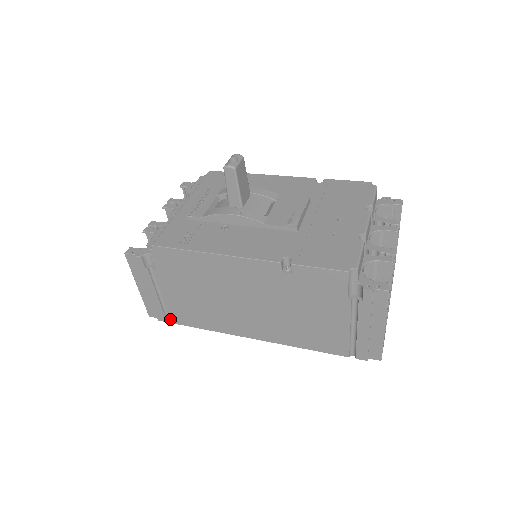
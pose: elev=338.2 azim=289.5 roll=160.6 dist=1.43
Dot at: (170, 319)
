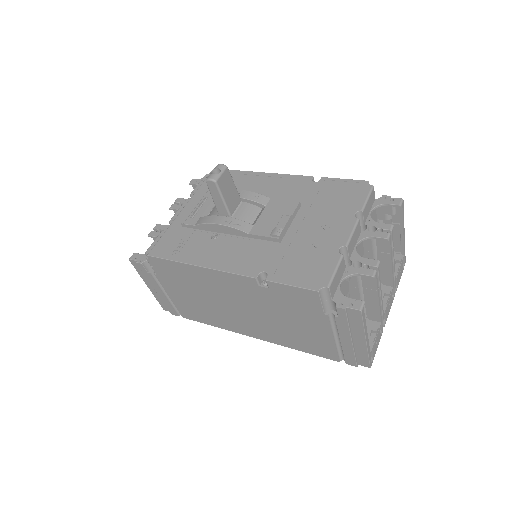
Dot at: occluded
